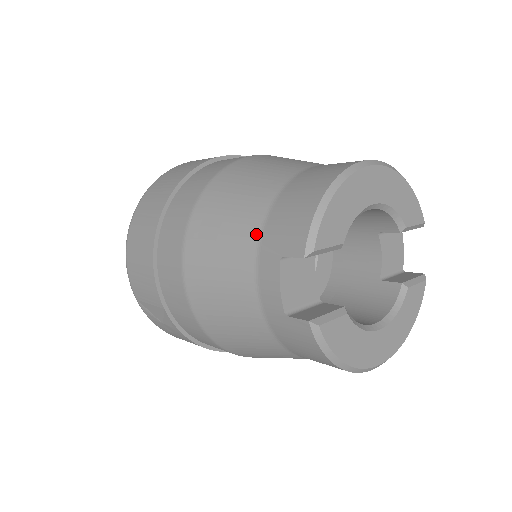
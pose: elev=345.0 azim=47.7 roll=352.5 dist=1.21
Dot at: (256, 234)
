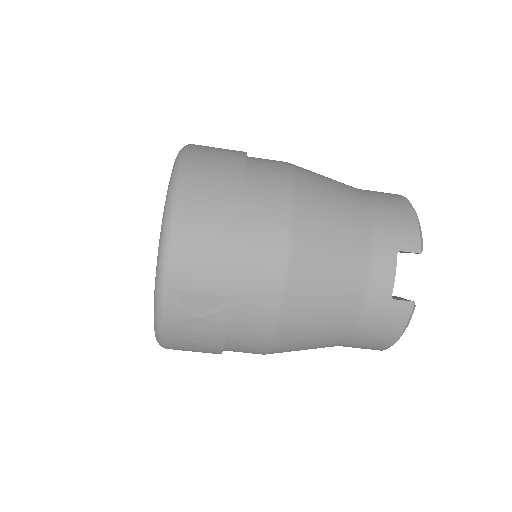
Dot at: (367, 231)
